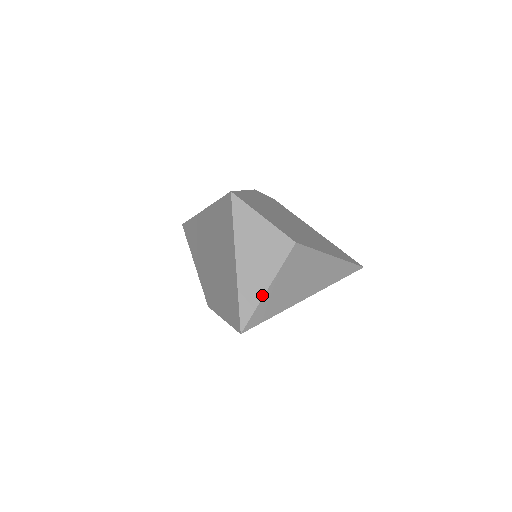
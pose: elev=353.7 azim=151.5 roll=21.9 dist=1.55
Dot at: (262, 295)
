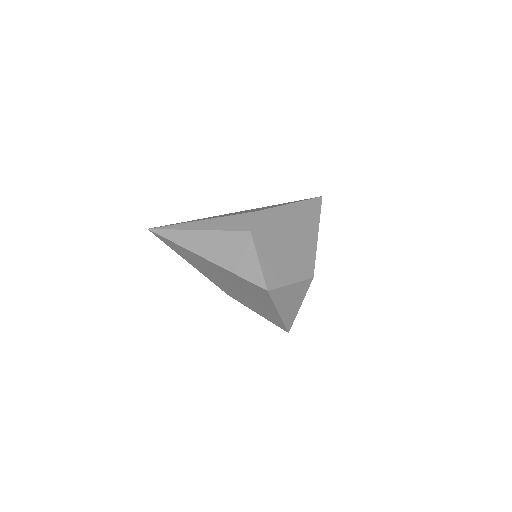
Dot at: (297, 313)
